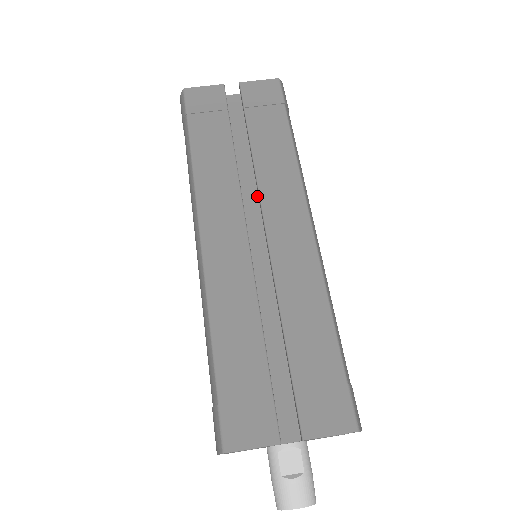
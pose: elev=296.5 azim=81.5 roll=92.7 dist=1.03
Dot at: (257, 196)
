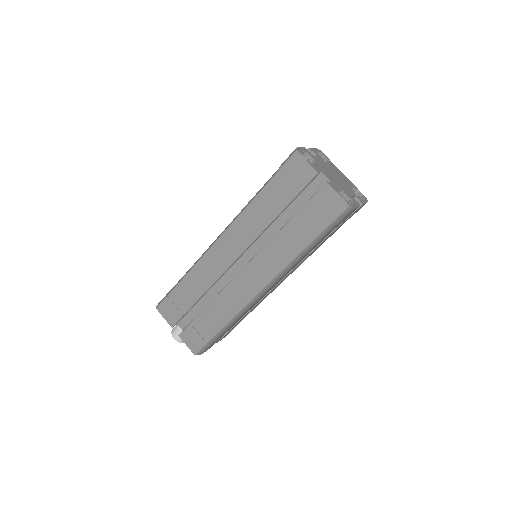
Dot at: occluded
